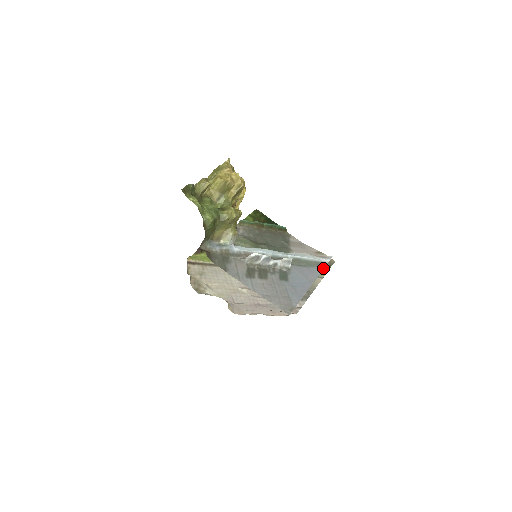
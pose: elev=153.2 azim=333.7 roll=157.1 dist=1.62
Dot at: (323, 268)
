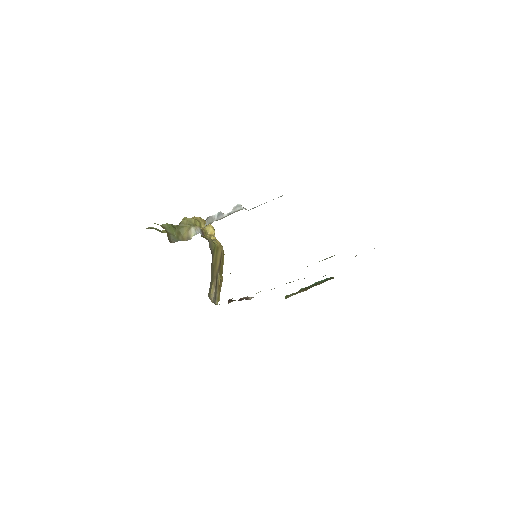
Dot at: occluded
